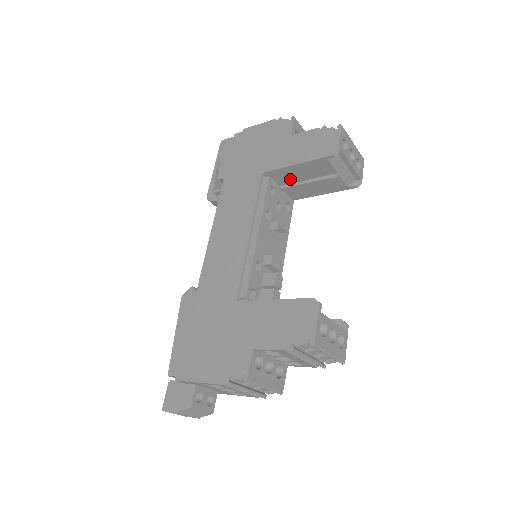
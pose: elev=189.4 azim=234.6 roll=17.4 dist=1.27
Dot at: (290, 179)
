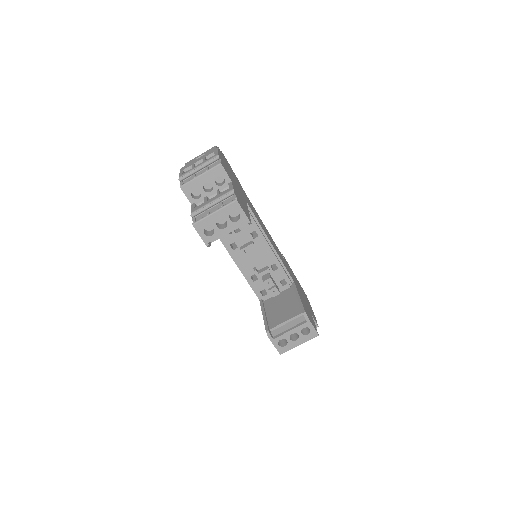
Dot at: occluded
